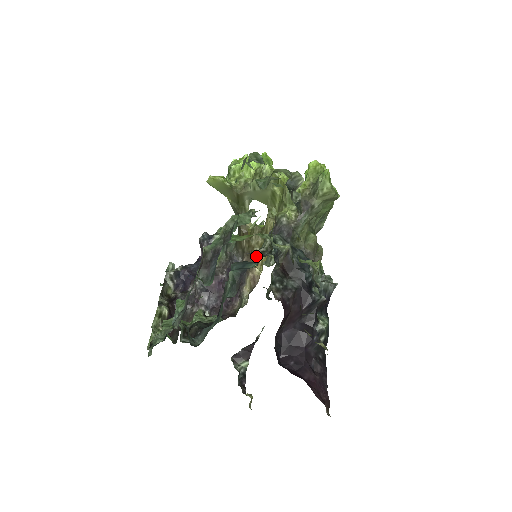
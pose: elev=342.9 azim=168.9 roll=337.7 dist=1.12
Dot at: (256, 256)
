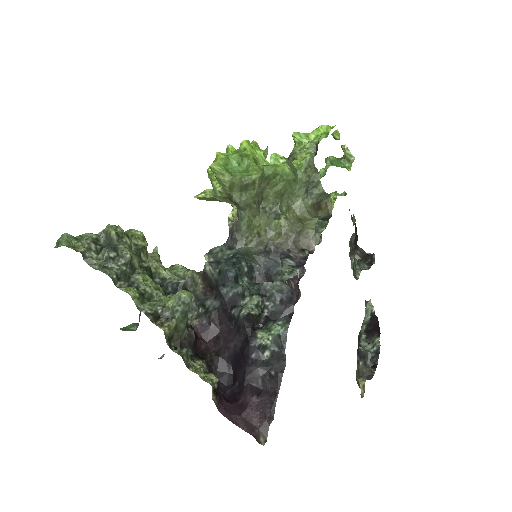
Dot at: occluded
